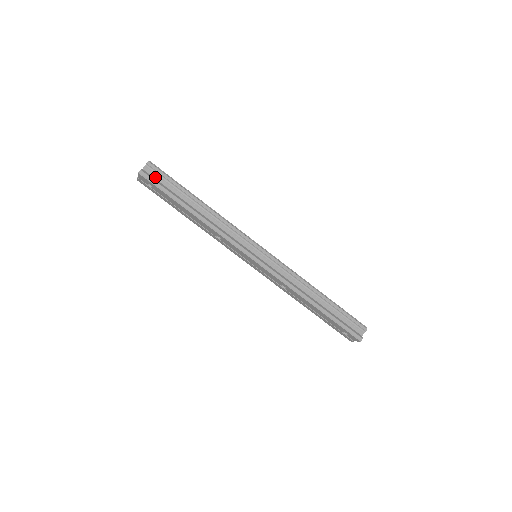
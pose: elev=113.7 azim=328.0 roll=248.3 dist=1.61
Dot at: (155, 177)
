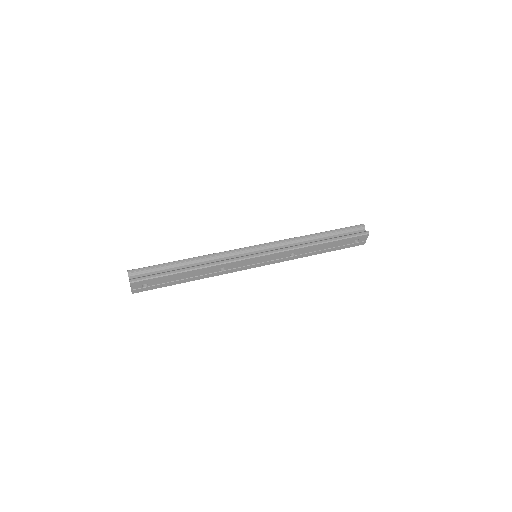
Dot at: (143, 276)
